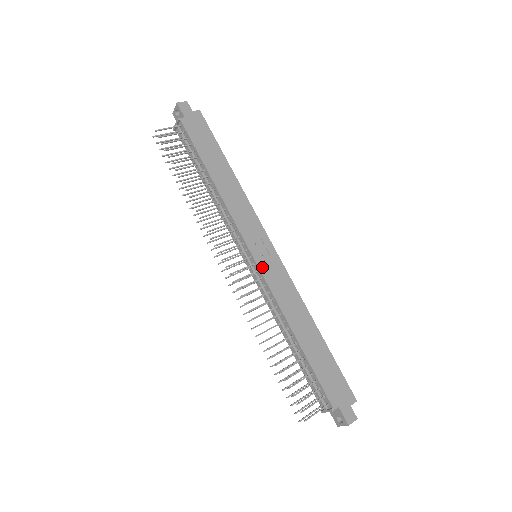
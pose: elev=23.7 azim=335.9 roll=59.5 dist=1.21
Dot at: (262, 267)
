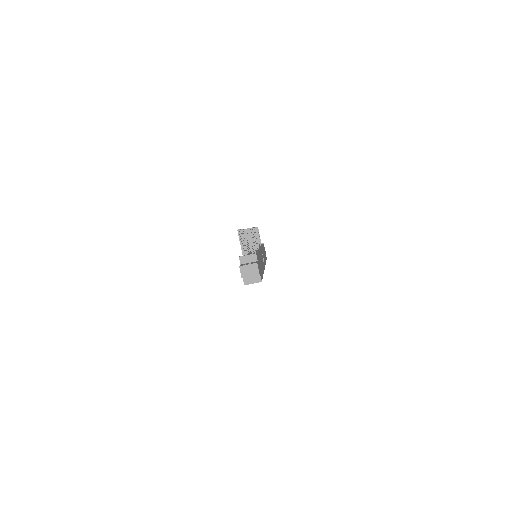
Dot at: (261, 251)
